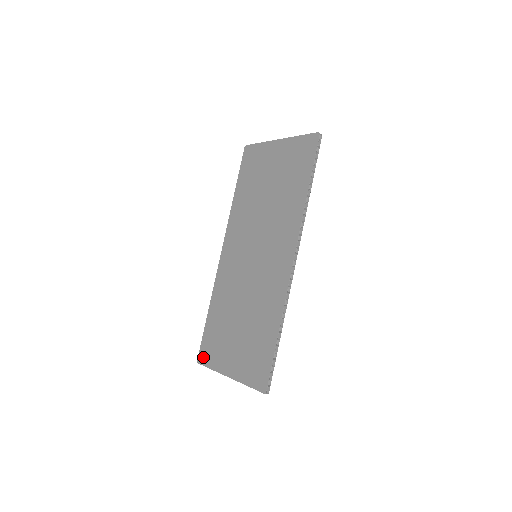
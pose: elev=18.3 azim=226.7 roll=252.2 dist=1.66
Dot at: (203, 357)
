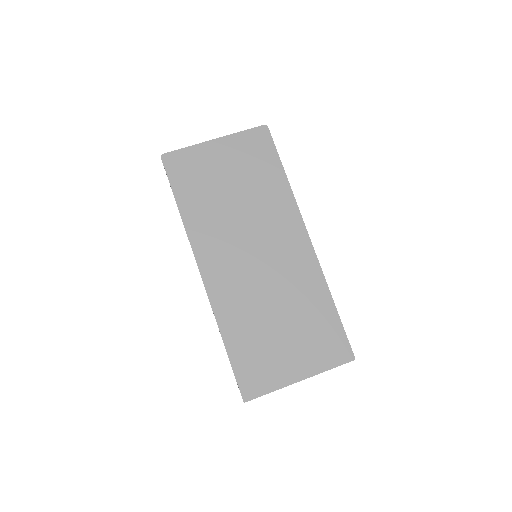
Dot at: (251, 390)
